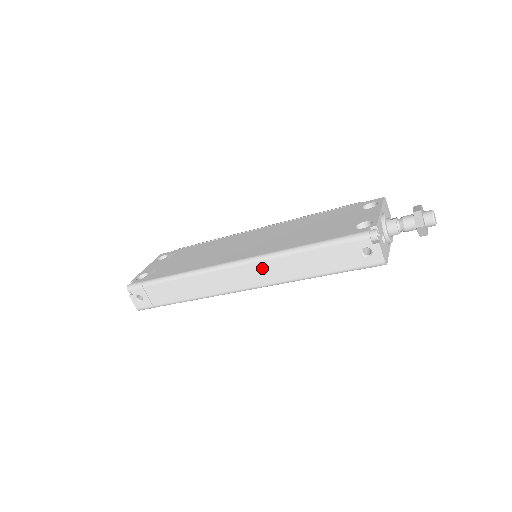
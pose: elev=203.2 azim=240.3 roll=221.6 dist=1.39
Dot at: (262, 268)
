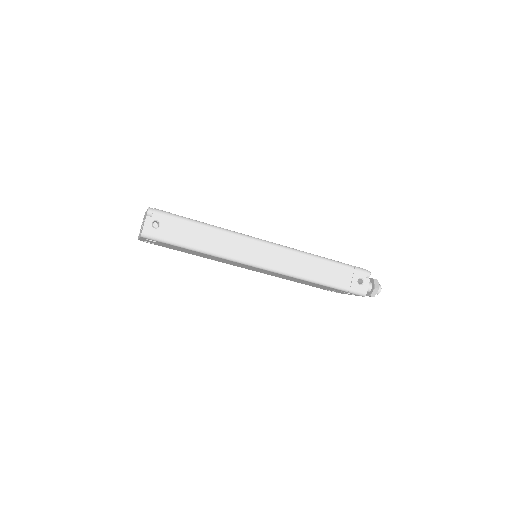
Dot at: (289, 257)
